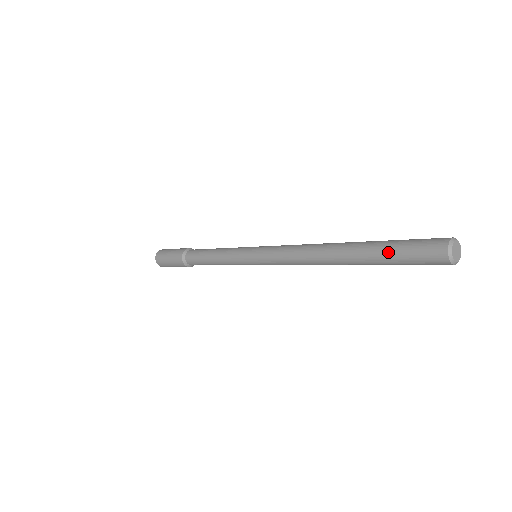
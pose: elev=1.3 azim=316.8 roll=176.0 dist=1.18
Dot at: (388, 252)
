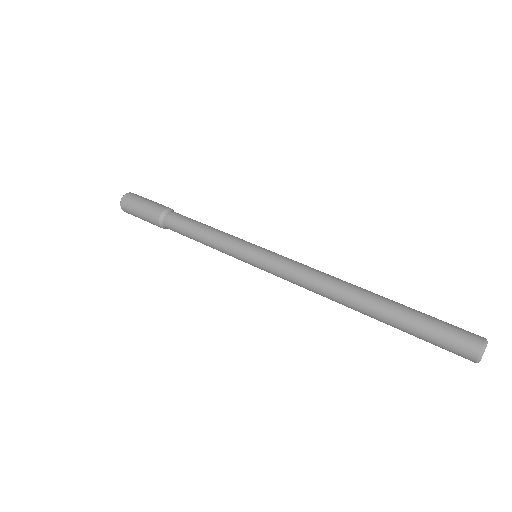
Dot at: (418, 325)
